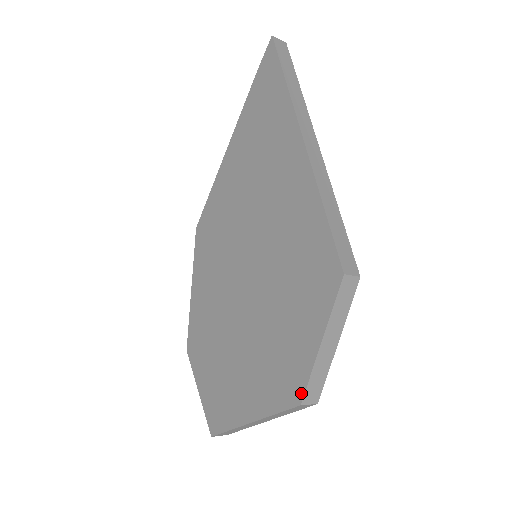
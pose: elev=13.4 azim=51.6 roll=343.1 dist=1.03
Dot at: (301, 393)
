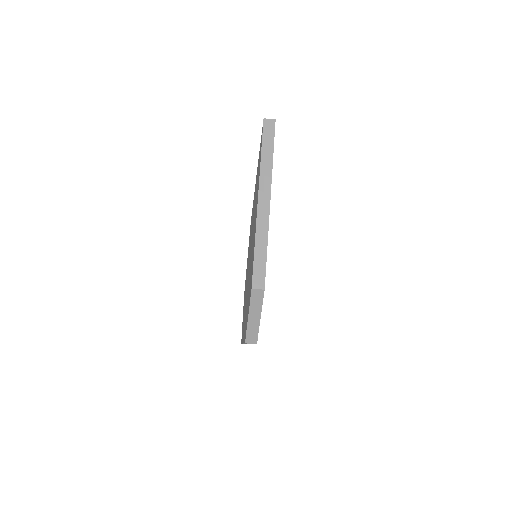
Dot at: (245, 338)
